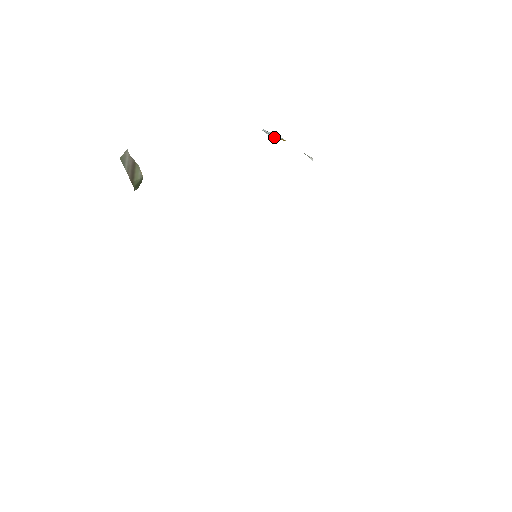
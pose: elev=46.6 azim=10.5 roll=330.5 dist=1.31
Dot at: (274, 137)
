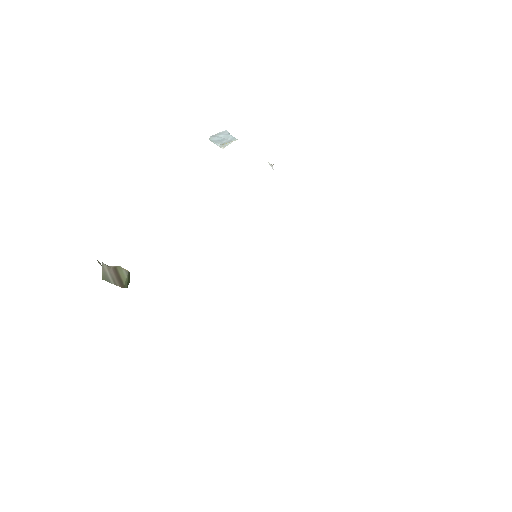
Dot at: (225, 146)
